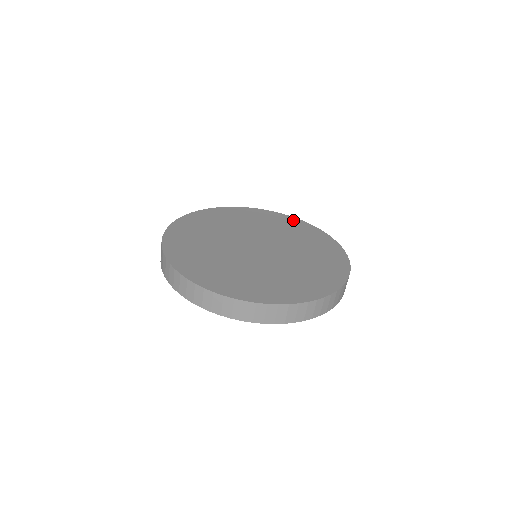
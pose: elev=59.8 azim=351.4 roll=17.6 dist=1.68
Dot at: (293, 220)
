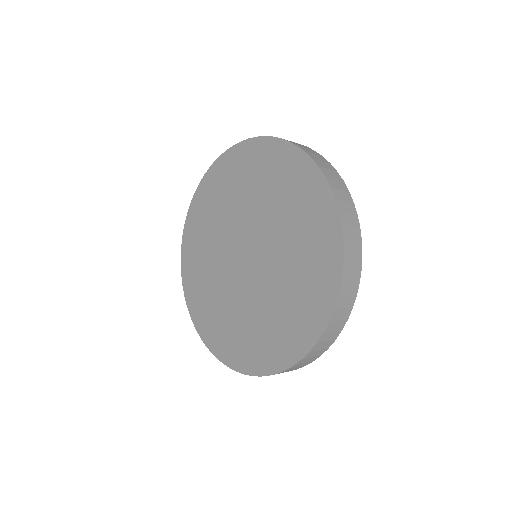
Dot at: (325, 206)
